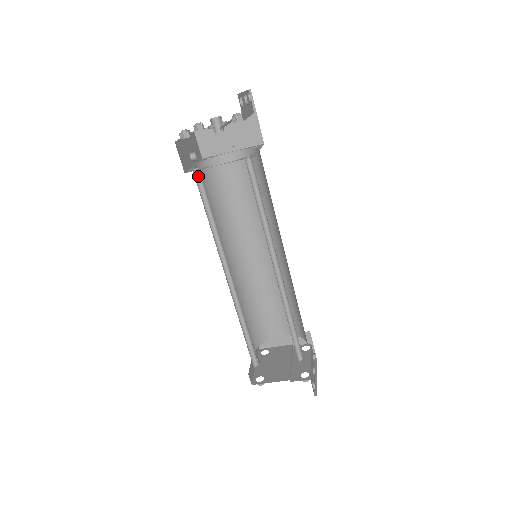
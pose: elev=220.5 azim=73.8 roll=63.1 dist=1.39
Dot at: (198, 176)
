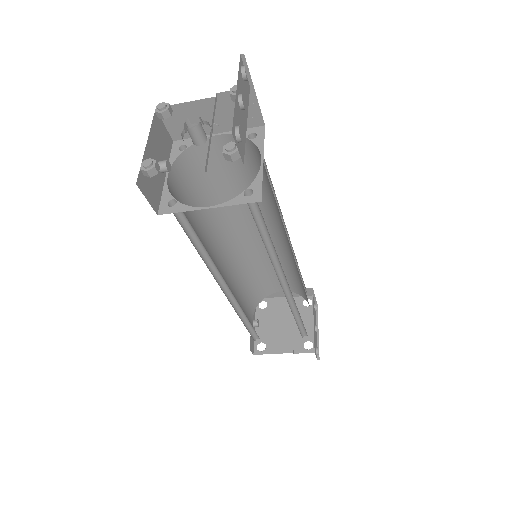
Dot at: occluded
